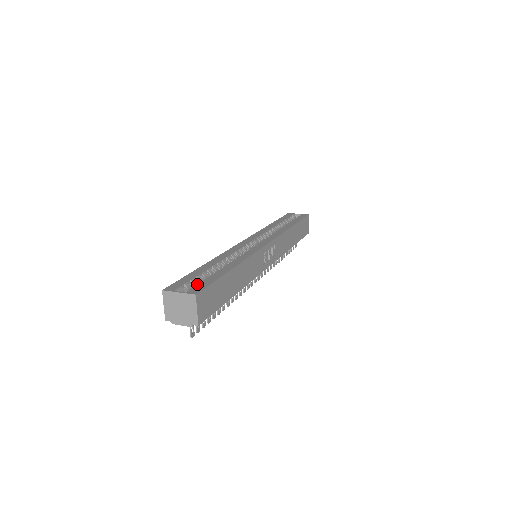
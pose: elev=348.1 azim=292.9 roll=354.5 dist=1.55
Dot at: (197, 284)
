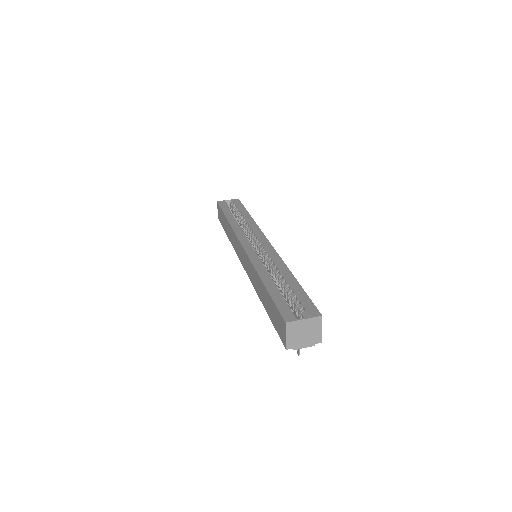
Dot at: (302, 305)
